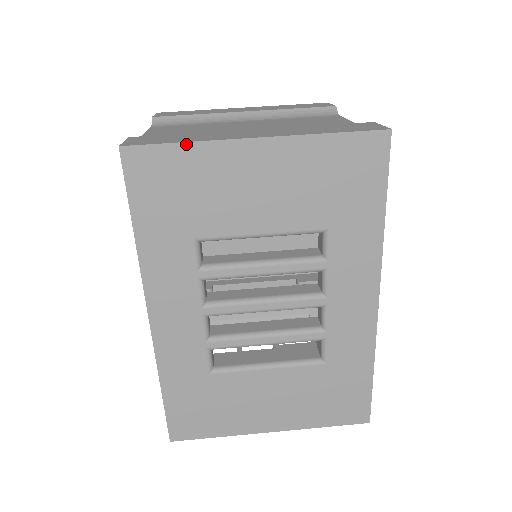
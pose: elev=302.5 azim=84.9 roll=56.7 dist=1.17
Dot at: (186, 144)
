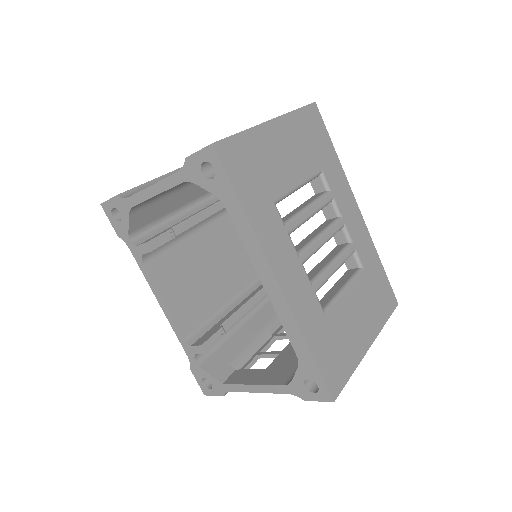
Dot at: (244, 132)
